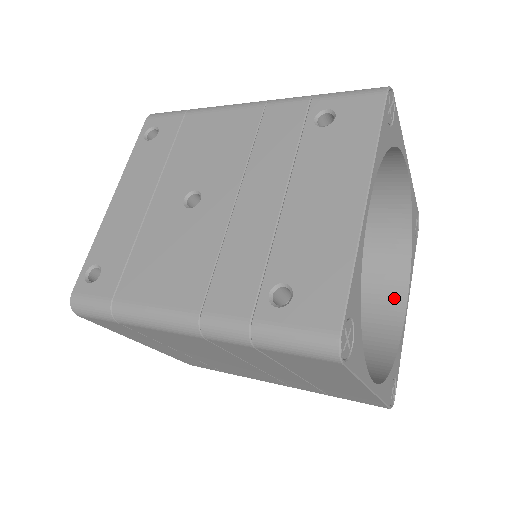
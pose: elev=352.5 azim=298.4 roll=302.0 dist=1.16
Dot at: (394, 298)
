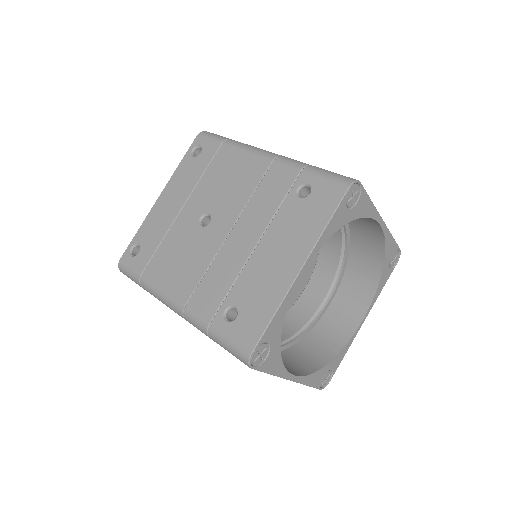
Dot at: (356, 311)
